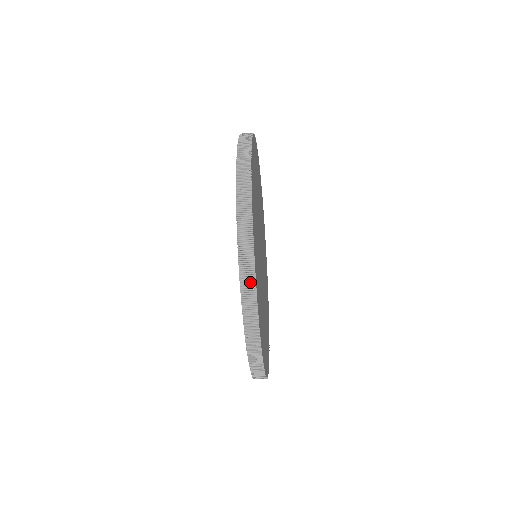
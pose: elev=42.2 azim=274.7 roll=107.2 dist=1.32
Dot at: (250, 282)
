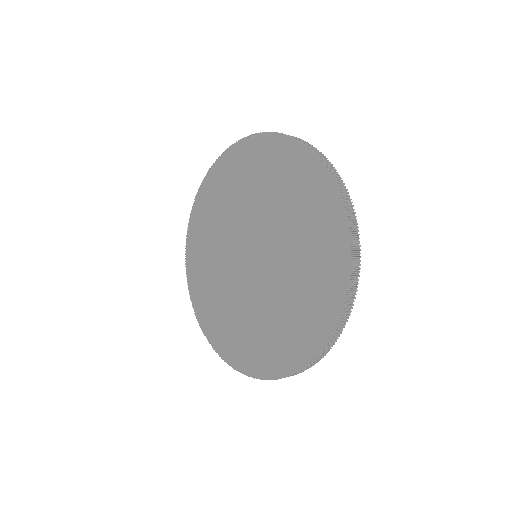
Dot at: (357, 248)
